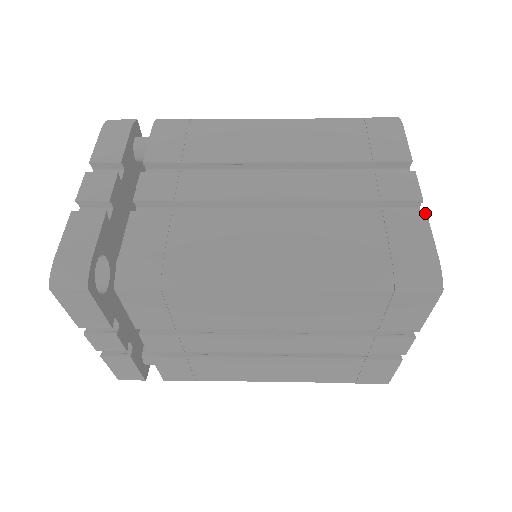
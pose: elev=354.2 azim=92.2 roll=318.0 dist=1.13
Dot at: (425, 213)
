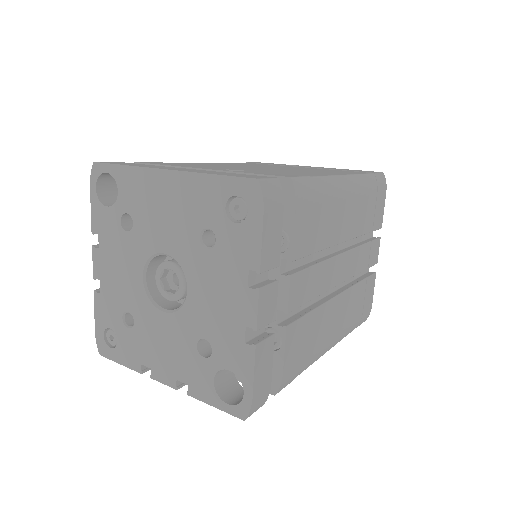
Dot at: occluded
